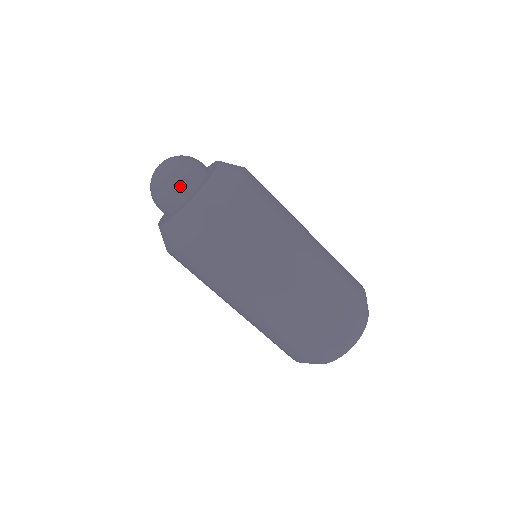
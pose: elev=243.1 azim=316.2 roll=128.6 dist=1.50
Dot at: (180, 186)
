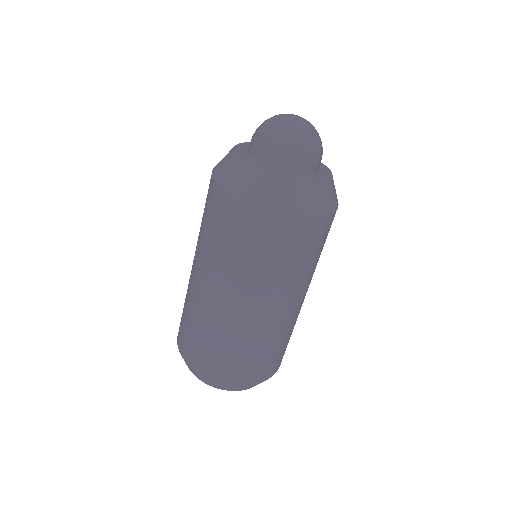
Dot at: (269, 148)
